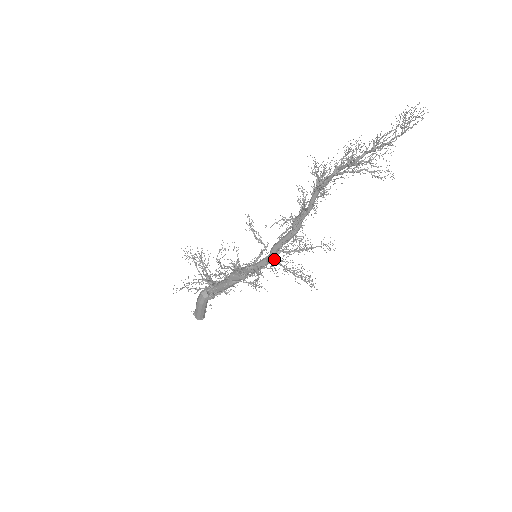
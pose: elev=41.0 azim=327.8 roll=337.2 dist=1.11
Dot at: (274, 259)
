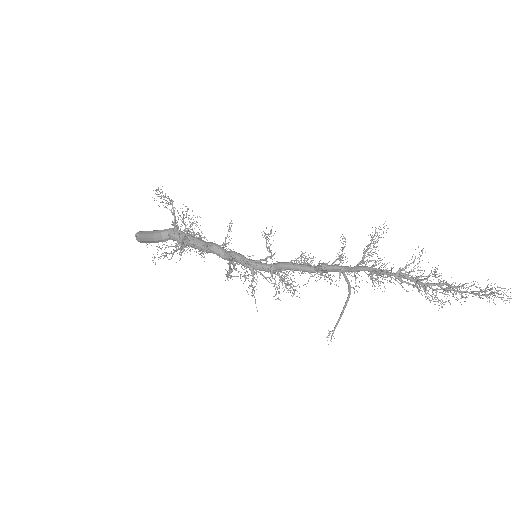
Dot at: occluded
